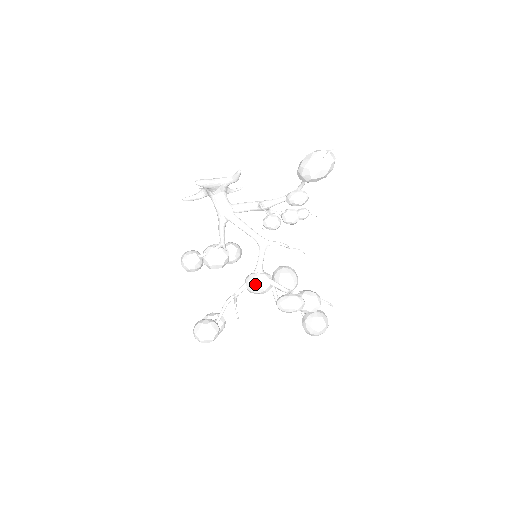
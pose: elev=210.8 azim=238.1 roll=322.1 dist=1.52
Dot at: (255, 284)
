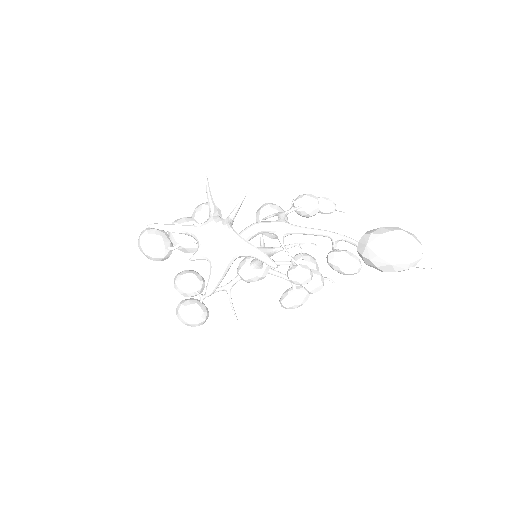
Dot at: occluded
